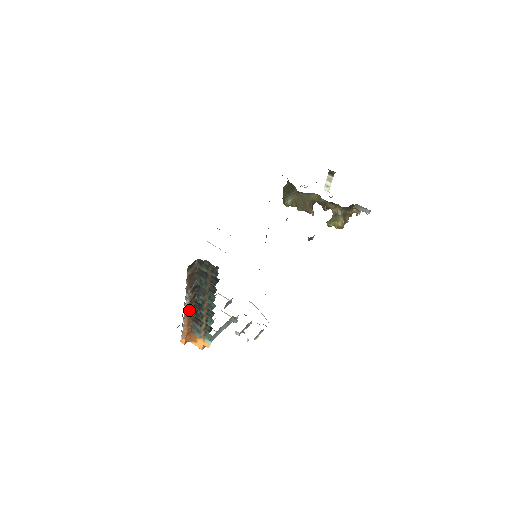
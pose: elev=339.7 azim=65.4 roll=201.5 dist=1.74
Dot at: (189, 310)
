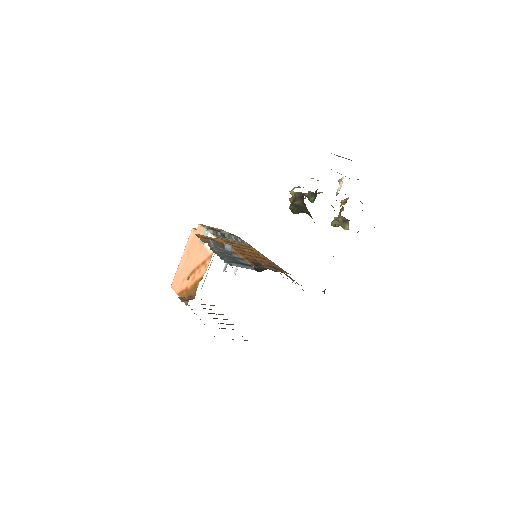
Dot at: occluded
